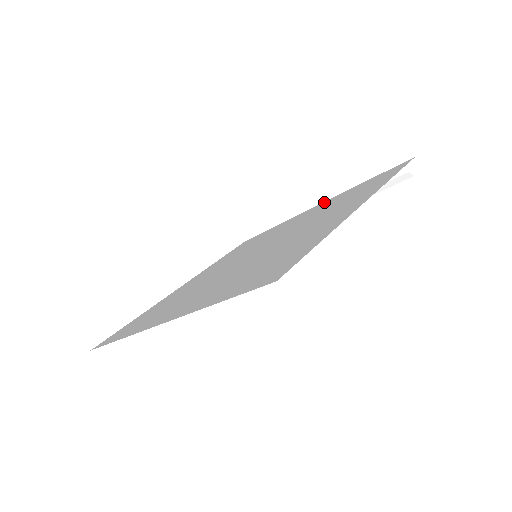
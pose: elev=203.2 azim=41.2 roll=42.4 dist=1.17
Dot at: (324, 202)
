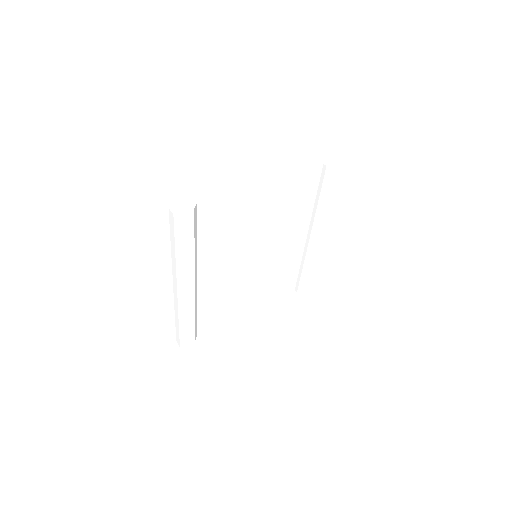
Dot at: occluded
